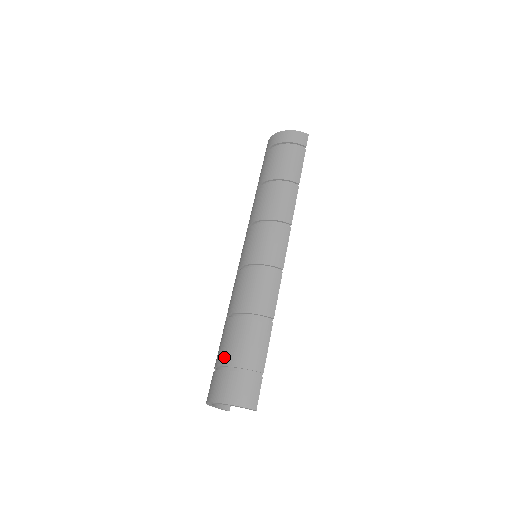
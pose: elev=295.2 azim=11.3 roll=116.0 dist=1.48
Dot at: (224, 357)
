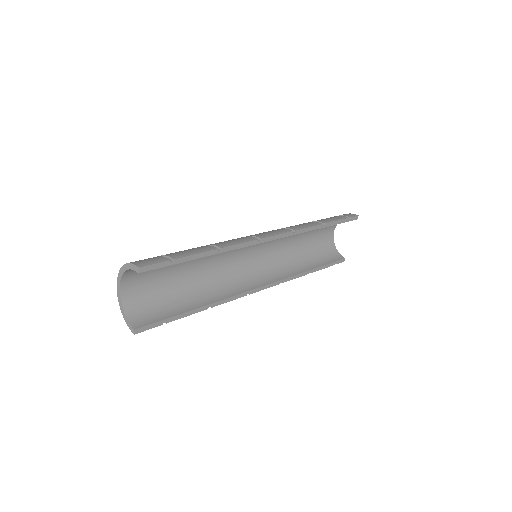
Dot at: occluded
